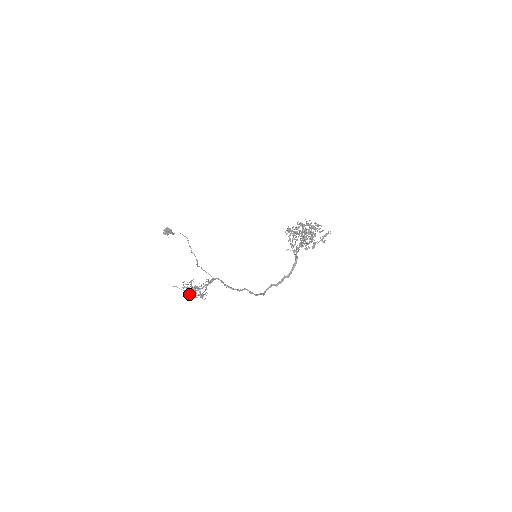
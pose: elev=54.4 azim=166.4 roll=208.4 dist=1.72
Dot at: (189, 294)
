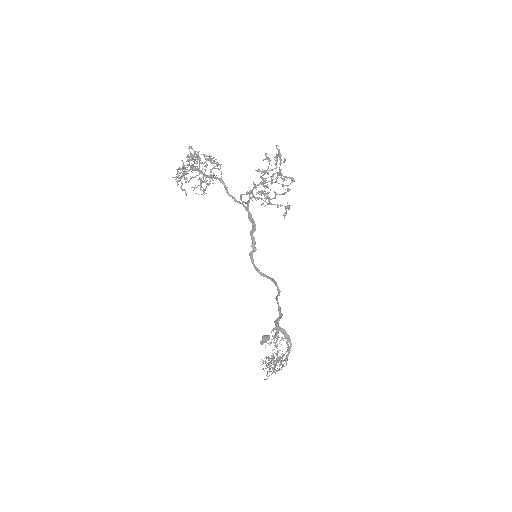
Dot at: (263, 369)
